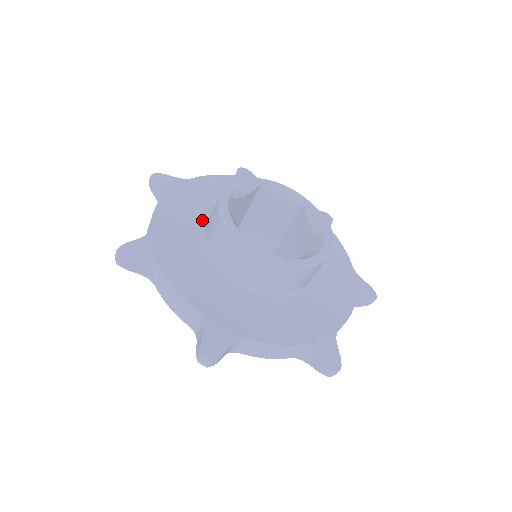
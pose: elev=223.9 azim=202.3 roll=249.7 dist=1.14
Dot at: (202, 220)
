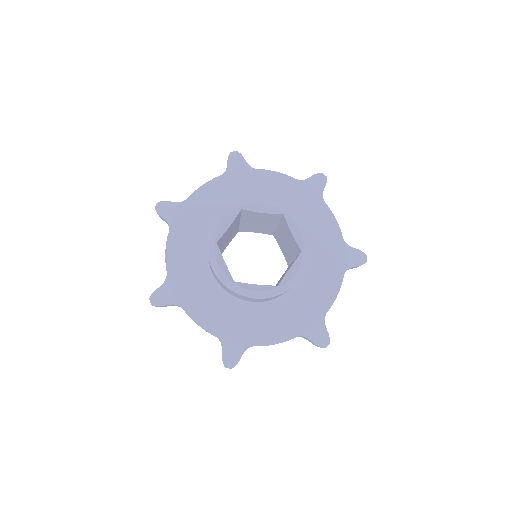
Dot at: (204, 245)
